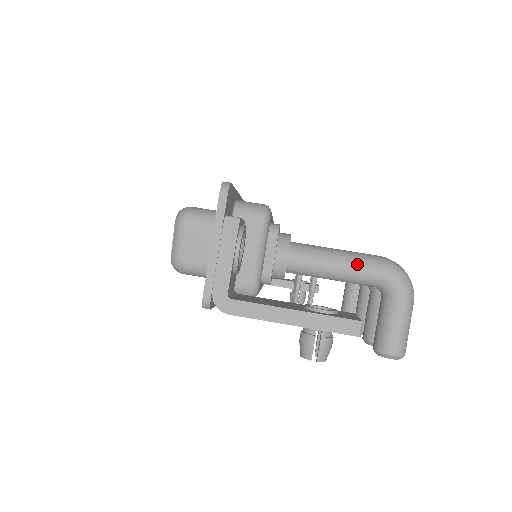
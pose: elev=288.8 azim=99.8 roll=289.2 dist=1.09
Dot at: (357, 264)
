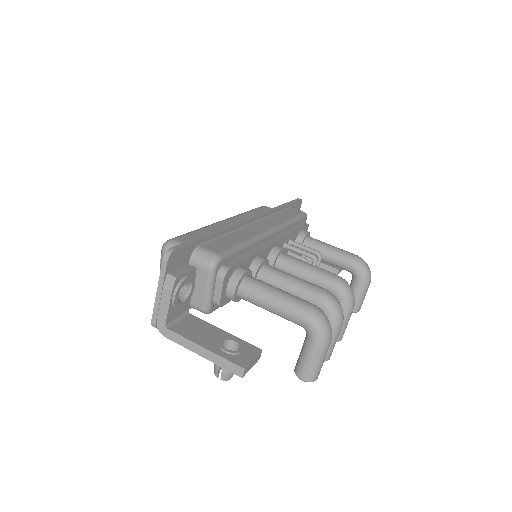
Dot at: (286, 309)
